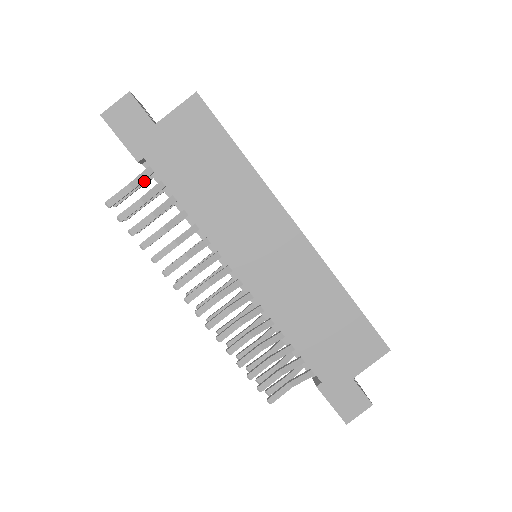
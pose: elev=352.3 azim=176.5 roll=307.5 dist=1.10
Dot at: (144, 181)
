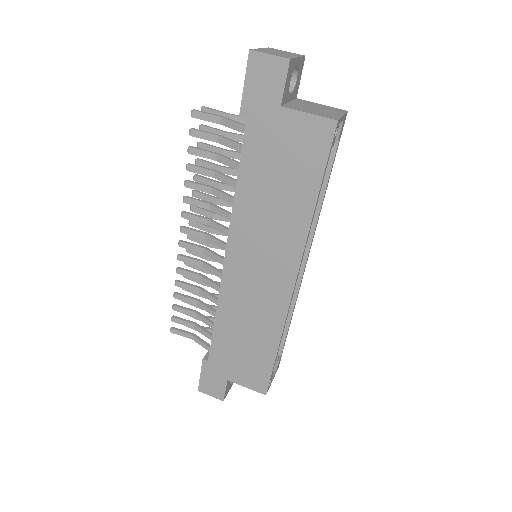
Dot at: (240, 121)
